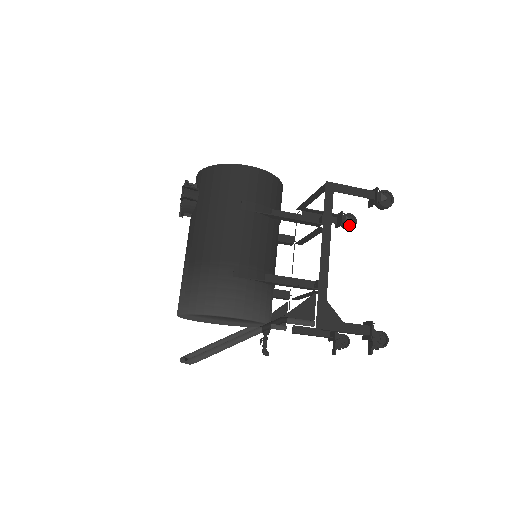
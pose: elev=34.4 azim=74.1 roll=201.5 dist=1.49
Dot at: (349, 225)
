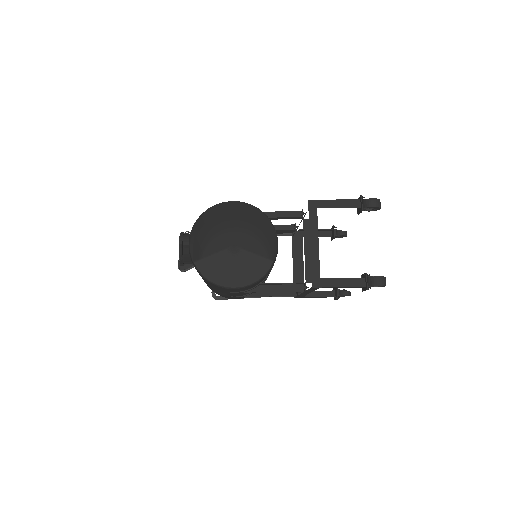
Dot at: occluded
